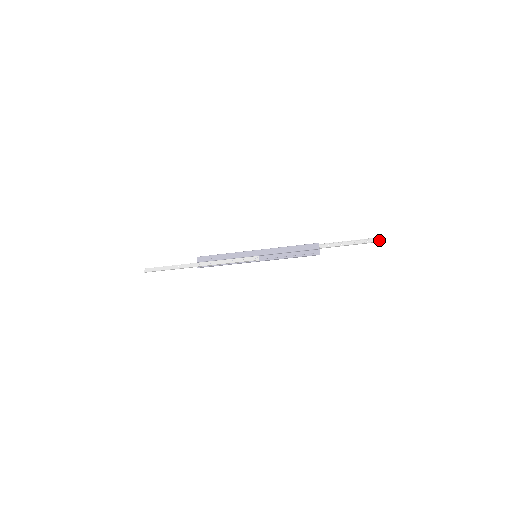
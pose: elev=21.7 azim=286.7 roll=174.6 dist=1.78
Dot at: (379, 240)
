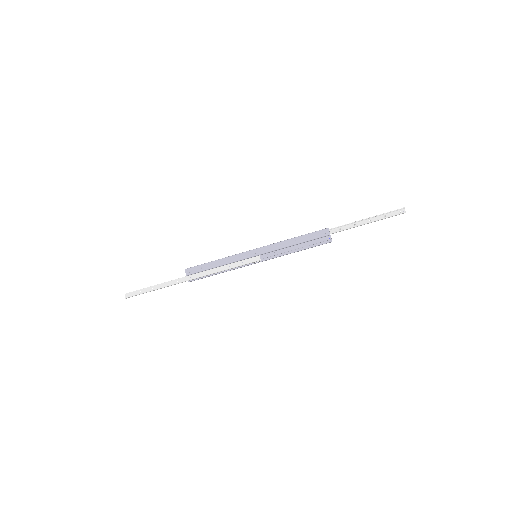
Dot at: (399, 212)
